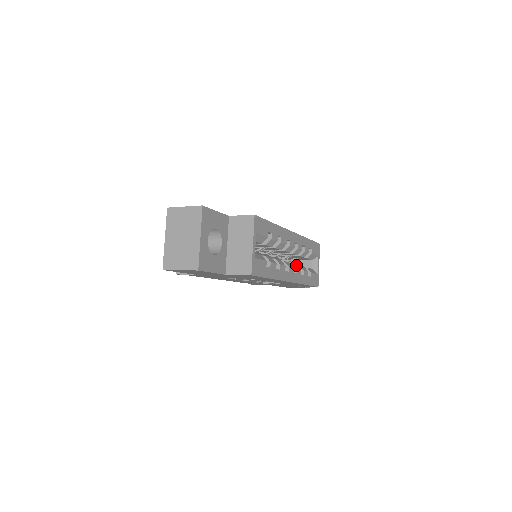
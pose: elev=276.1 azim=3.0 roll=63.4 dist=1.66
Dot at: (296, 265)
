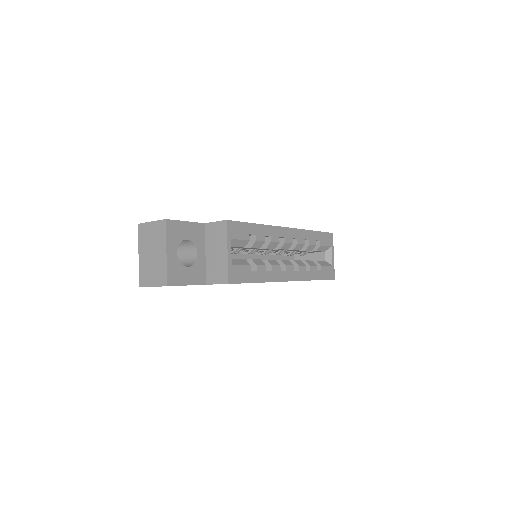
Dot at: (299, 261)
